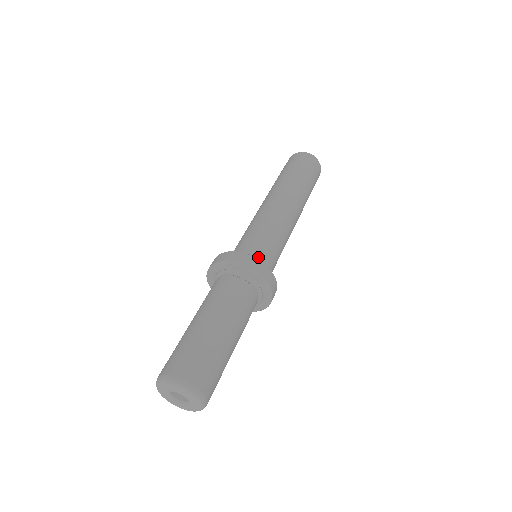
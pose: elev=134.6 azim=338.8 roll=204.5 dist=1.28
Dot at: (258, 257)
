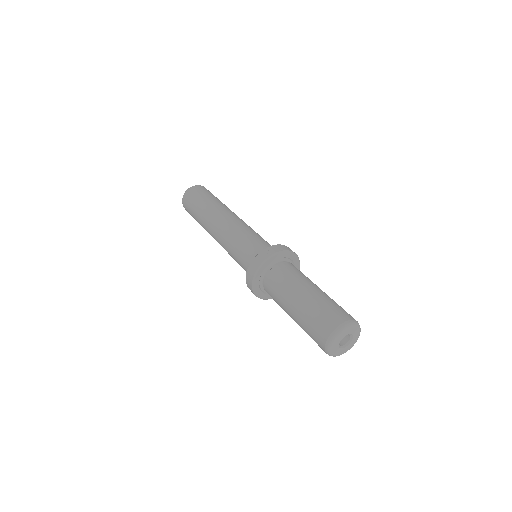
Dot at: occluded
